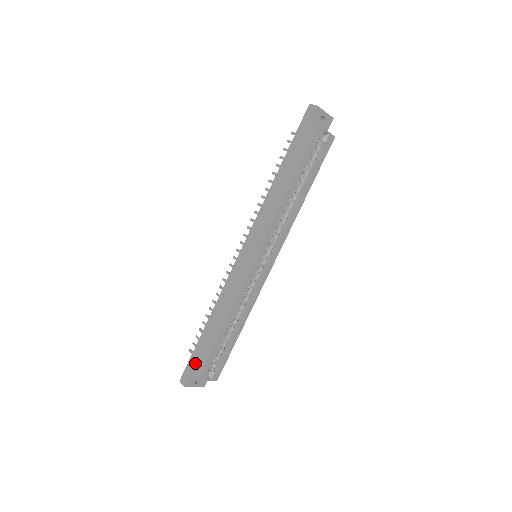
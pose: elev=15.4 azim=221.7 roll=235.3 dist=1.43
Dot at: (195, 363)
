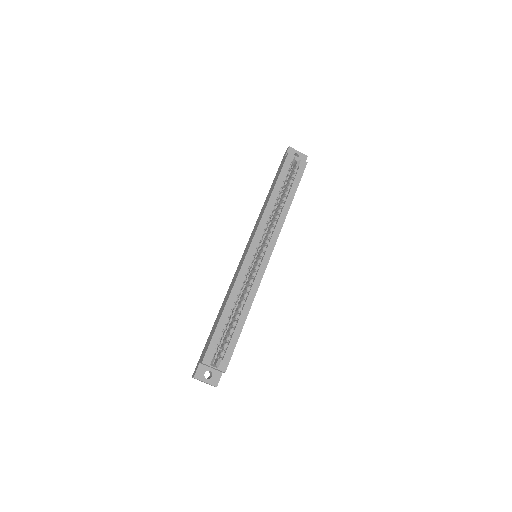
Dot at: (203, 352)
